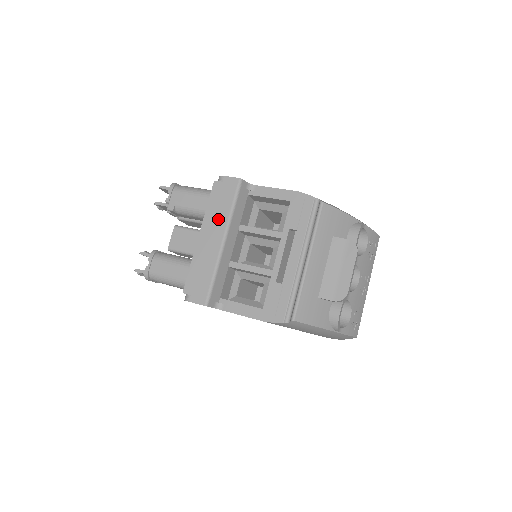
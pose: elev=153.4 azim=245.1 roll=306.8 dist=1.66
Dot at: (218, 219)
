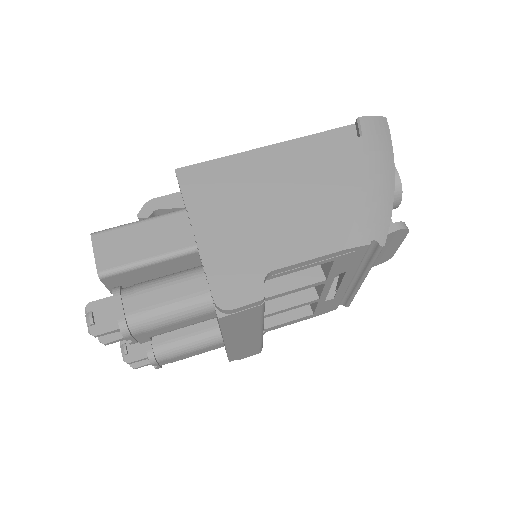
Dot at: (246, 329)
